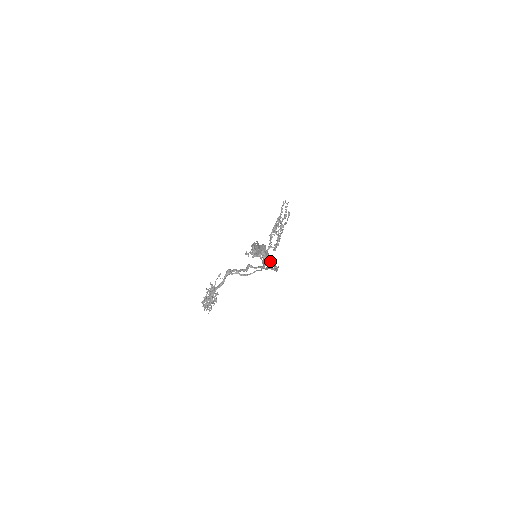
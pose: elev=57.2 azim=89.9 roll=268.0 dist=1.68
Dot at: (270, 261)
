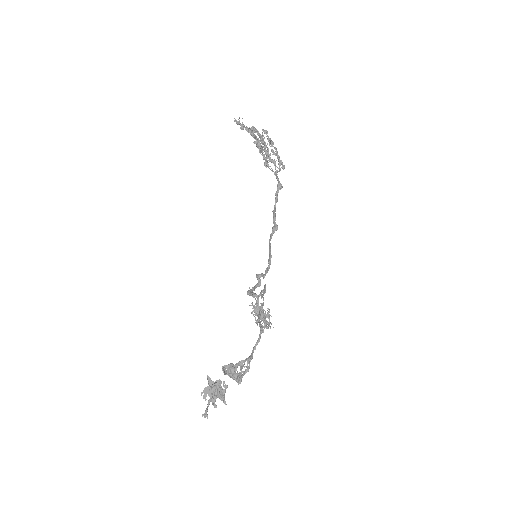
Dot at: (234, 379)
